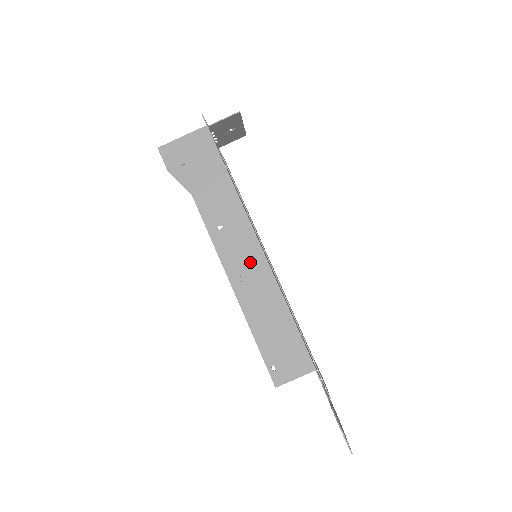
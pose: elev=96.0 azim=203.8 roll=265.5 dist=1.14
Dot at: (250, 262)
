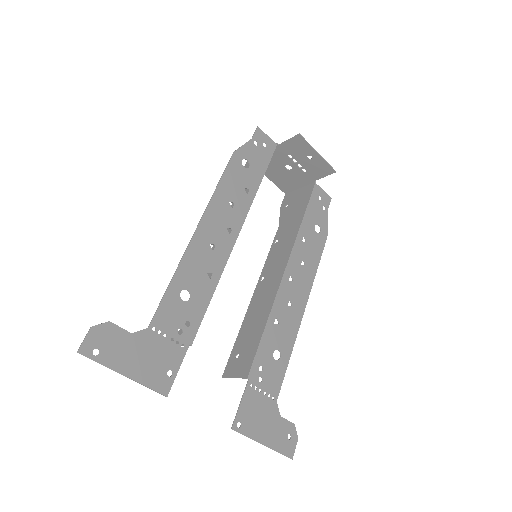
Dot at: occluded
